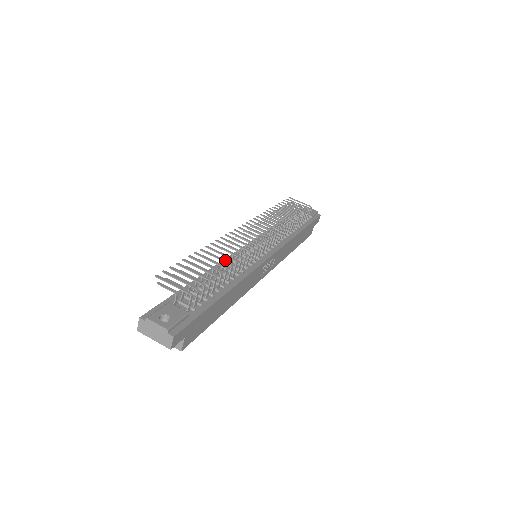
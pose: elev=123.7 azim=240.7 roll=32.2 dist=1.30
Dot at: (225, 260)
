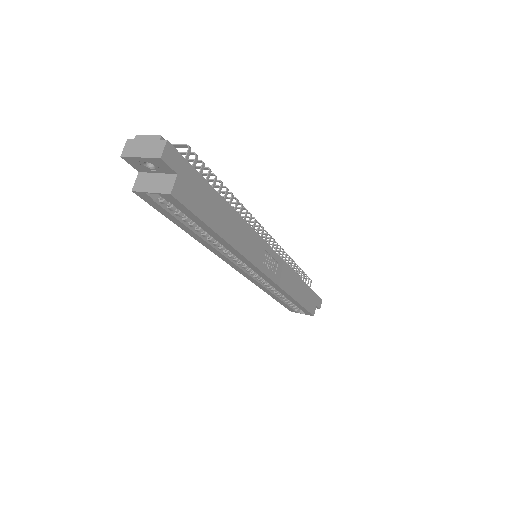
Dot at: occluded
